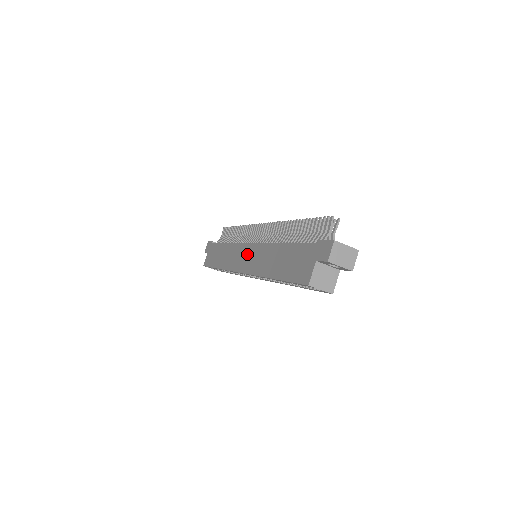
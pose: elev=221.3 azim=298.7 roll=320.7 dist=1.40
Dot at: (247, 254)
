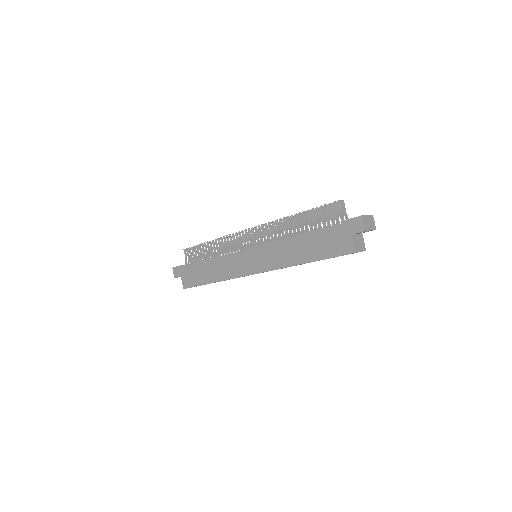
Dot at: (252, 258)
